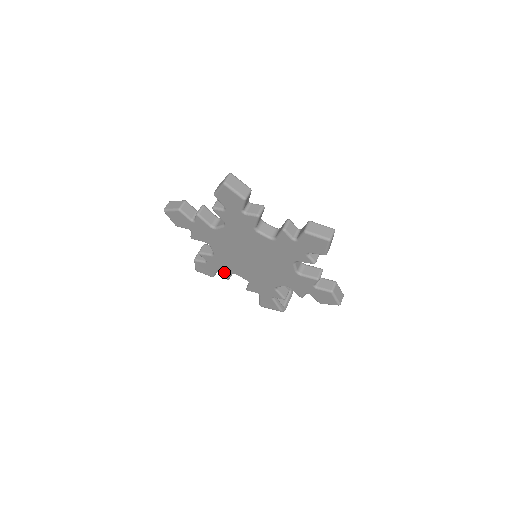
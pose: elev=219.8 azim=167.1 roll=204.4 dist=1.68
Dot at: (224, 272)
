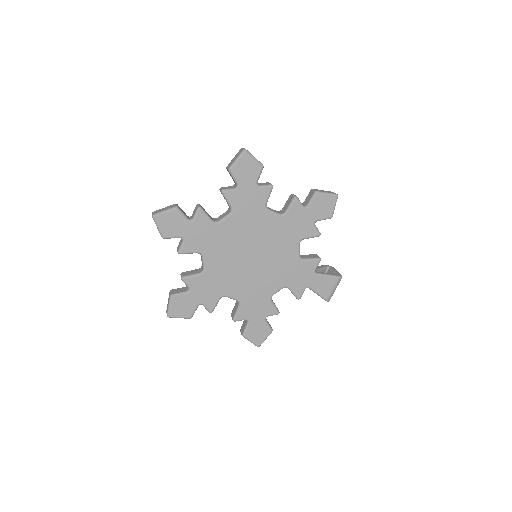
Dot at: (266, 308)
